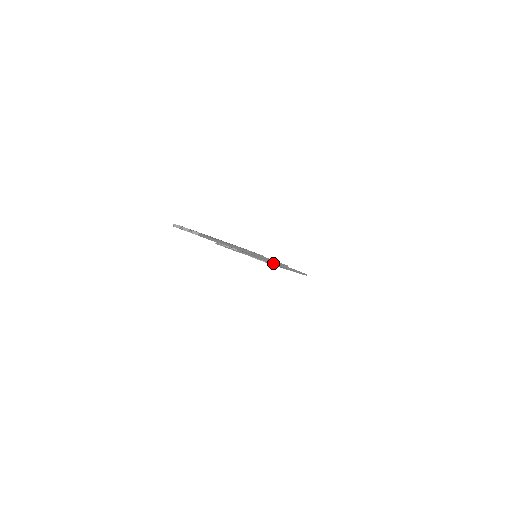
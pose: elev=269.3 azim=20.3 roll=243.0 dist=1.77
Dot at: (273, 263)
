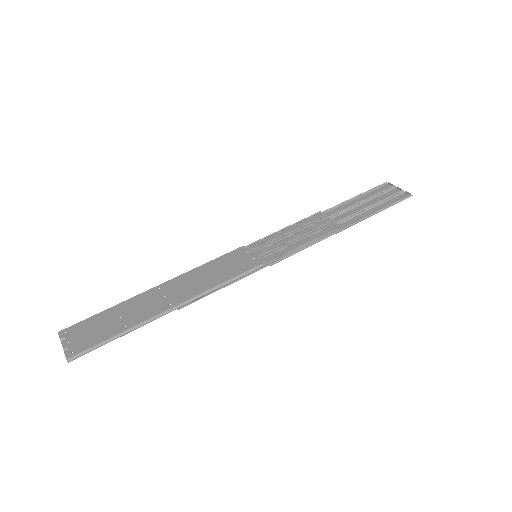
Dot at: (289, 255)
